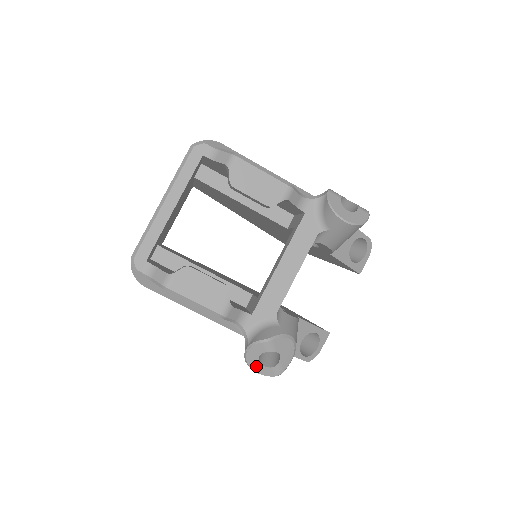
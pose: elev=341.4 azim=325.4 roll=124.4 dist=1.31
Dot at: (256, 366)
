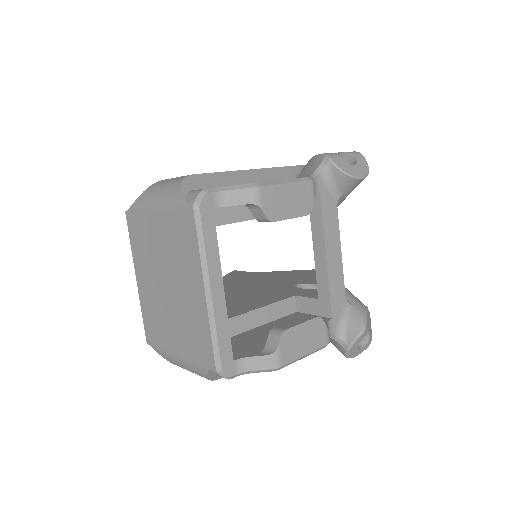
Dot at: (355, 353)
